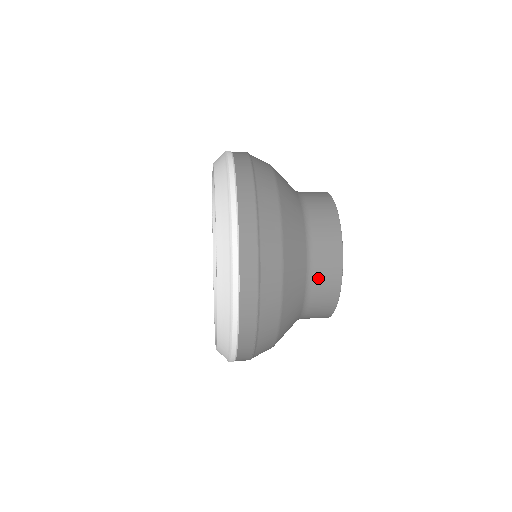
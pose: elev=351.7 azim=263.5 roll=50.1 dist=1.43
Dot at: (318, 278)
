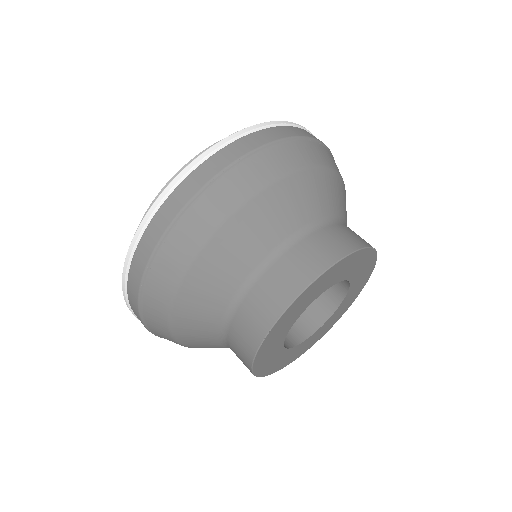
Dot at: occluded
